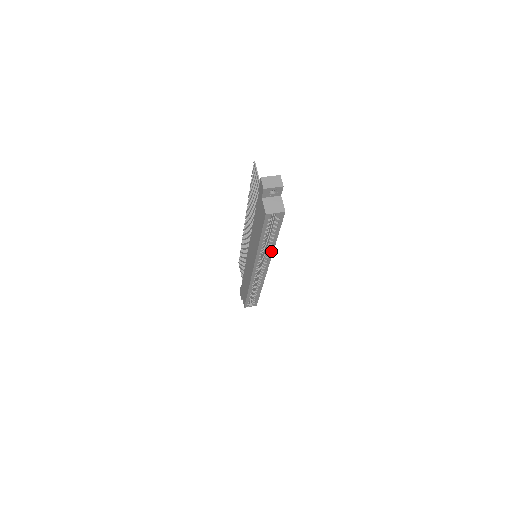
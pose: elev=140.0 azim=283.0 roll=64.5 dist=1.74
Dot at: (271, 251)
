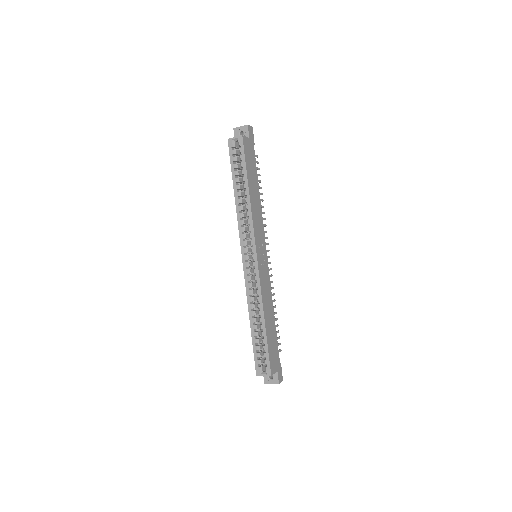
Dot at: (249, 211)
